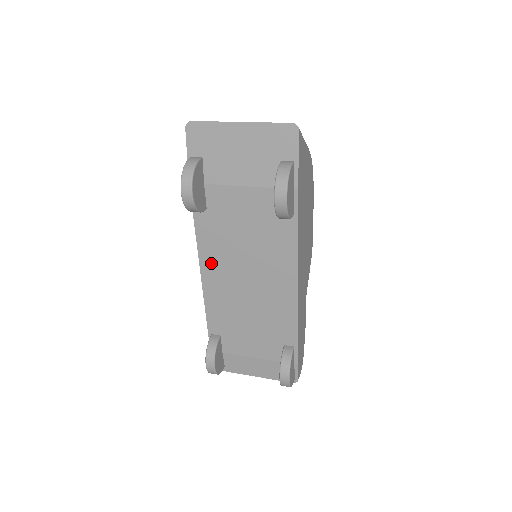
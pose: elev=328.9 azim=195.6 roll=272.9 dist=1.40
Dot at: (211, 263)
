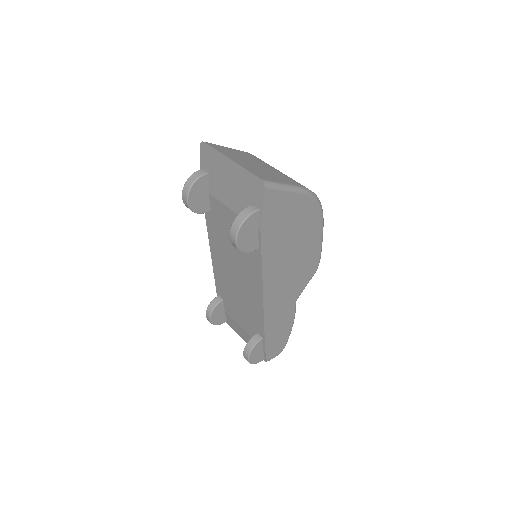
Dot at: (215, 249)
